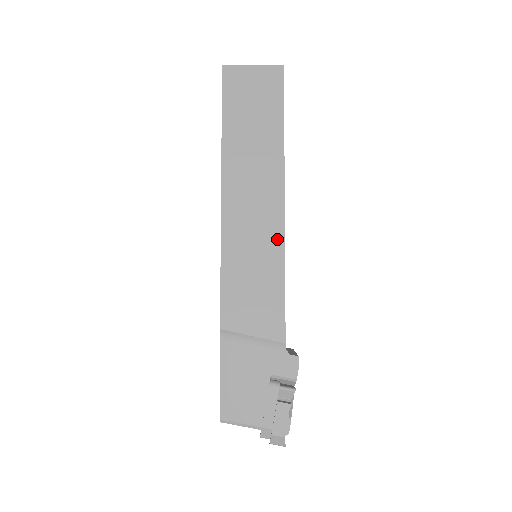
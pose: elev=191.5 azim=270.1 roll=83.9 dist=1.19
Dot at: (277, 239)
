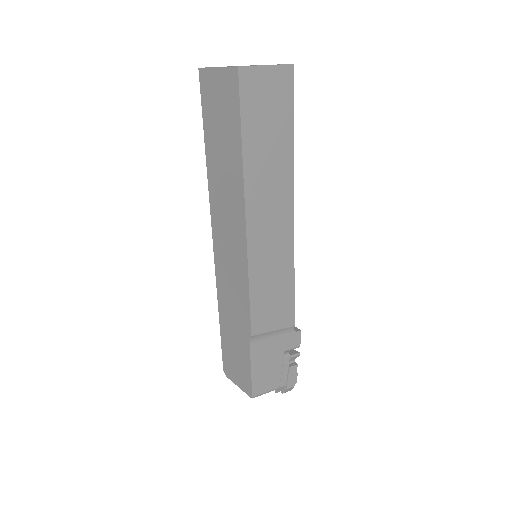
Dot at: (289, 247)
